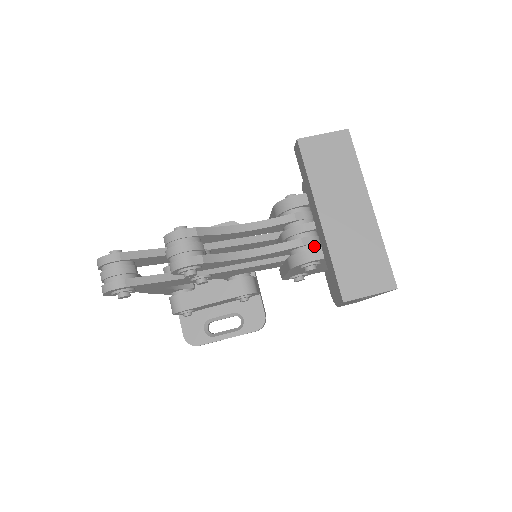
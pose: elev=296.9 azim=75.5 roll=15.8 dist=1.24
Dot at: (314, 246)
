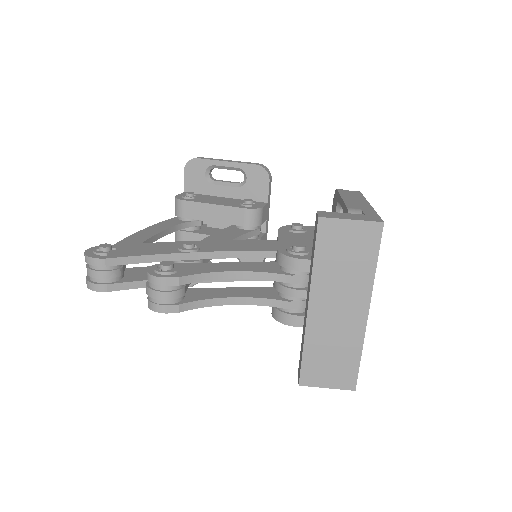
Dot at: (300, 310)
